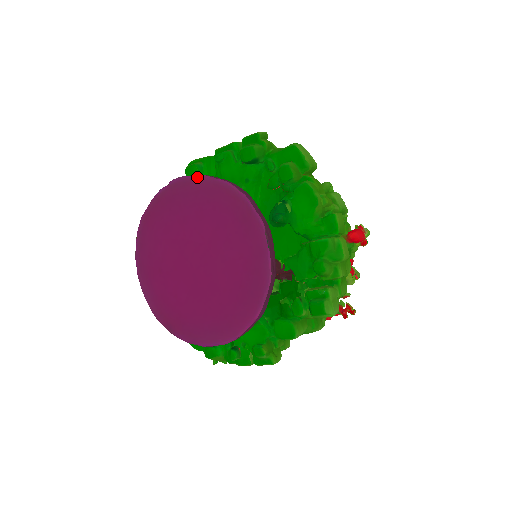
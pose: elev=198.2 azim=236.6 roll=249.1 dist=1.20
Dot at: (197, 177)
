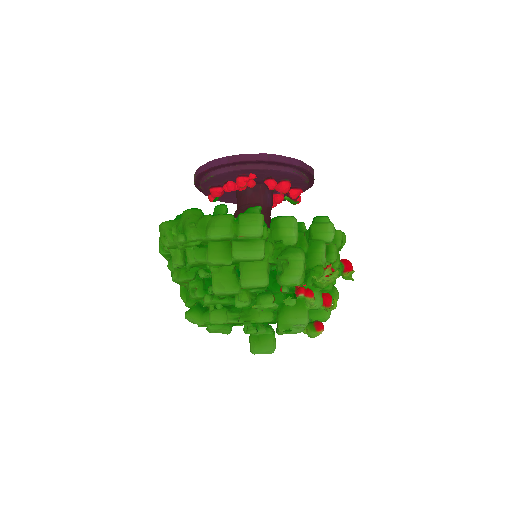
Dot at: occluded
